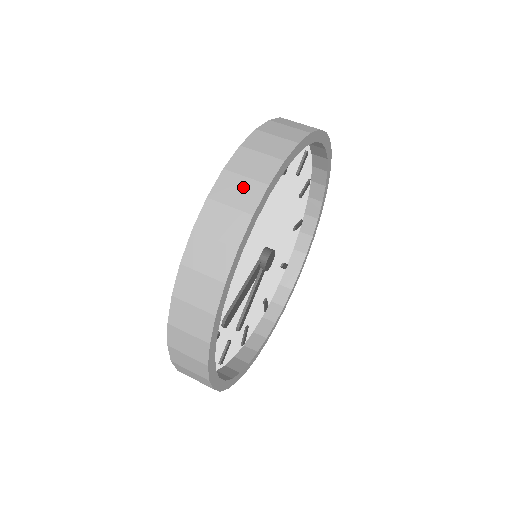
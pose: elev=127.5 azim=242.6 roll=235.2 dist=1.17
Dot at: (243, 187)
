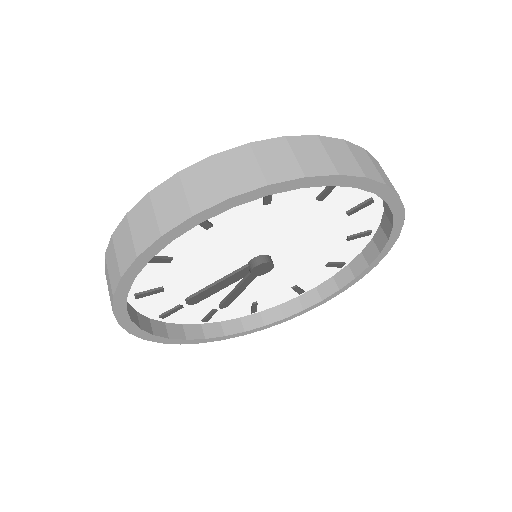
Dot at: (147, 223)
